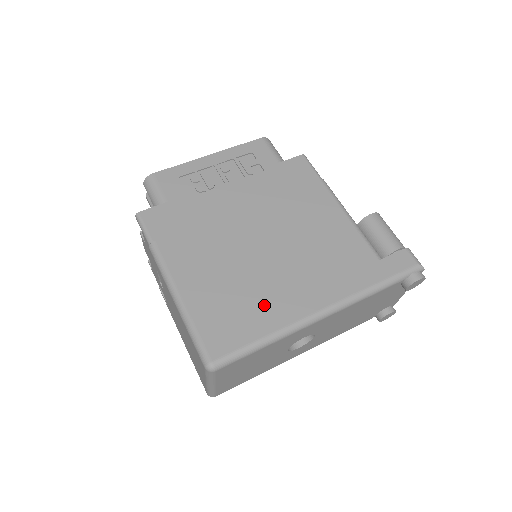
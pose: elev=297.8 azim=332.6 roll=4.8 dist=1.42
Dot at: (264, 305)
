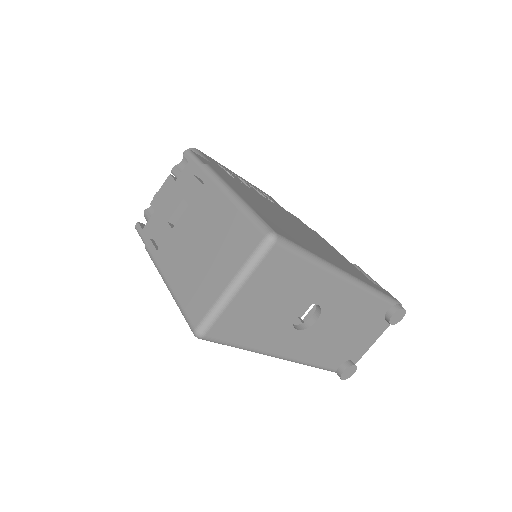
Dot at: (305, 242)
